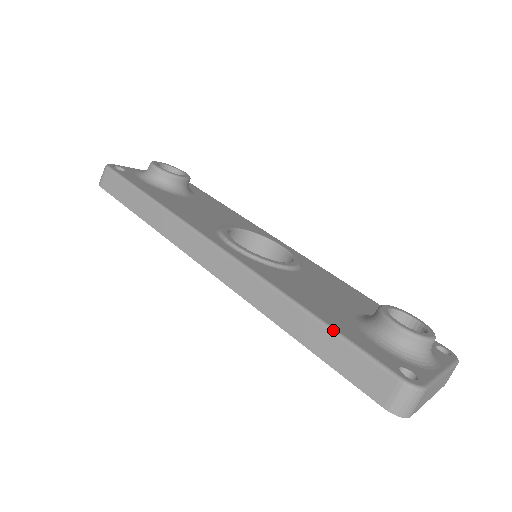
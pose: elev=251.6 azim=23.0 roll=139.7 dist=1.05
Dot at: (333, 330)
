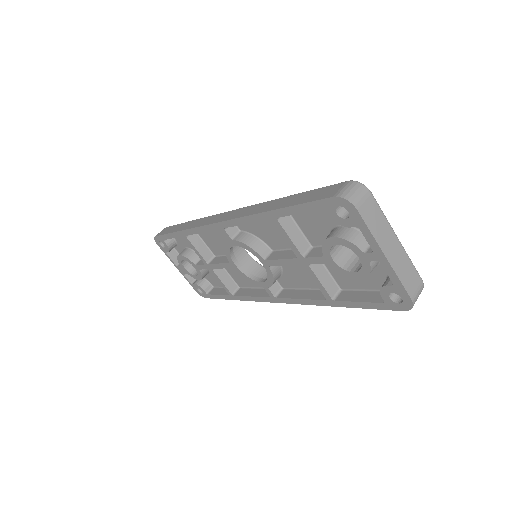
Dot at: (303, 192)
